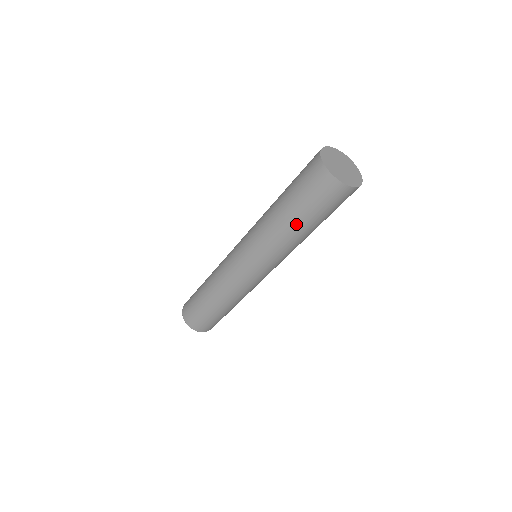
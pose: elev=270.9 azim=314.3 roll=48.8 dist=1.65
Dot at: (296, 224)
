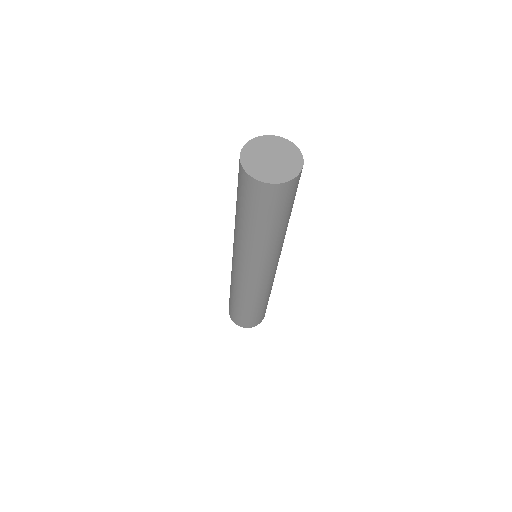
Dot at: (269, 231)
